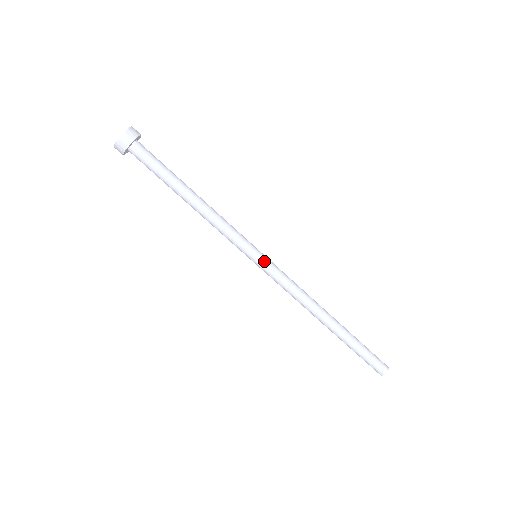
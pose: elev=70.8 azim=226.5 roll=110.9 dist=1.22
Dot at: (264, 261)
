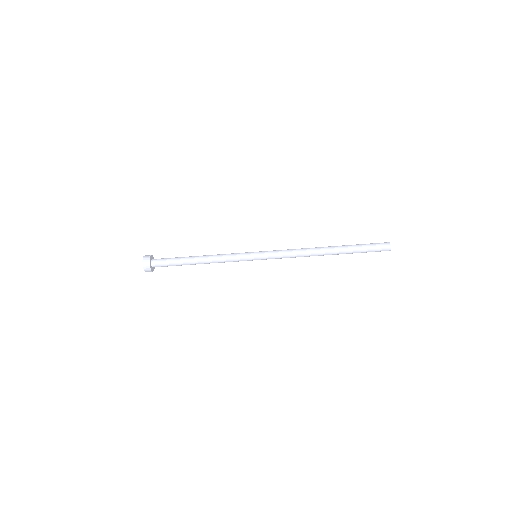
Dot at: occluded
